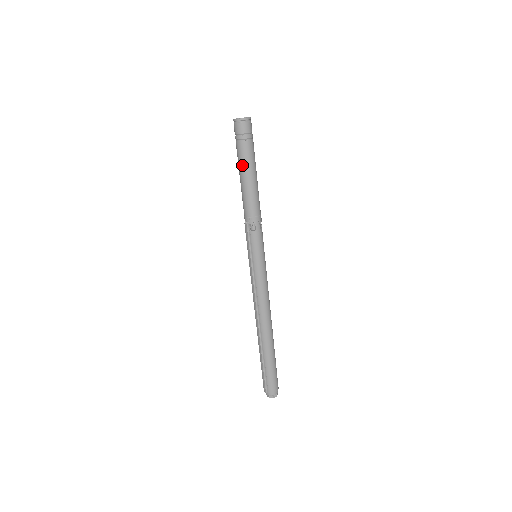
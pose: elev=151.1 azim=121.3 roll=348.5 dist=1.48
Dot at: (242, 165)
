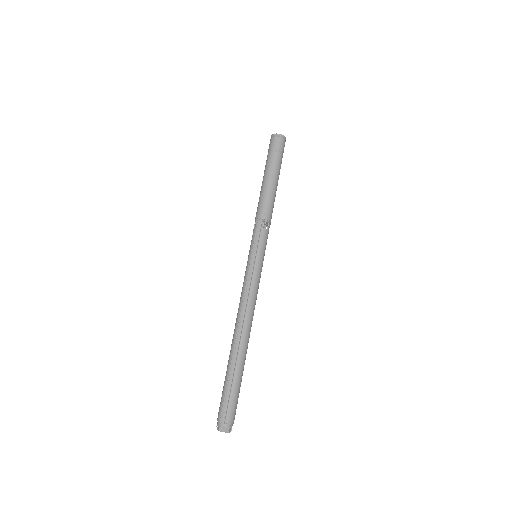
Dot at: (274, 169)
